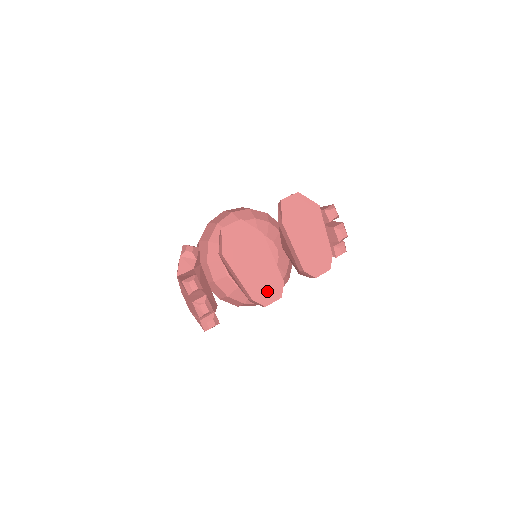
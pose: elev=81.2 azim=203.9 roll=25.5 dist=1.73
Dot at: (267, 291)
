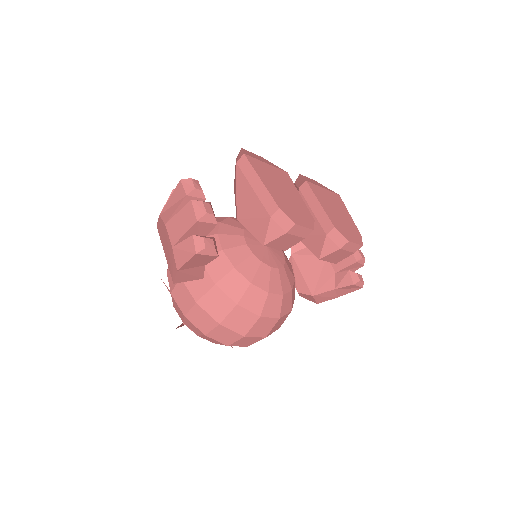
Dot at: (296, 213)
